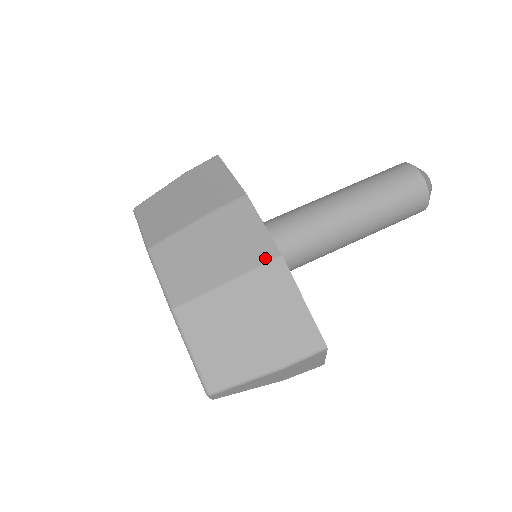
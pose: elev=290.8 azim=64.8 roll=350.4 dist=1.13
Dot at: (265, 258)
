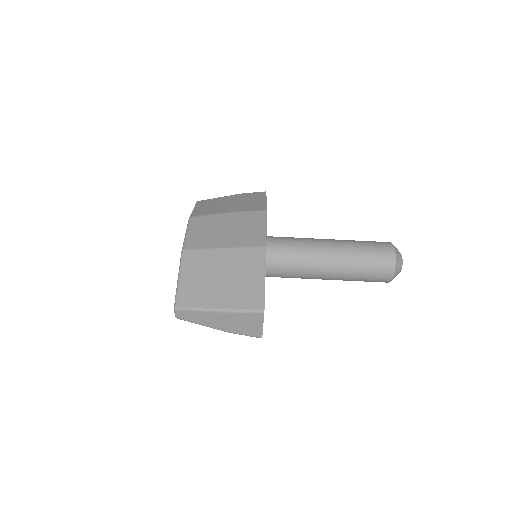
Dot at: (255, 244)
